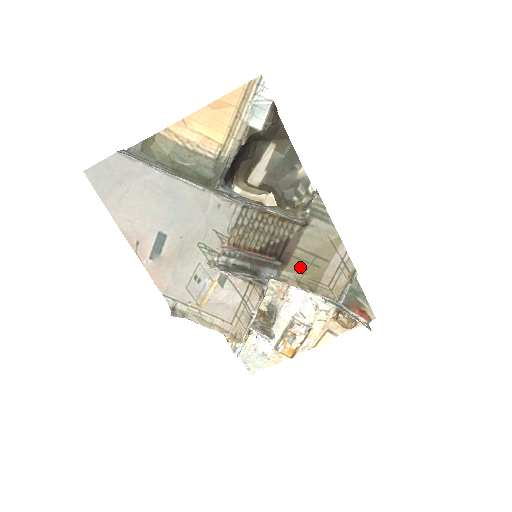
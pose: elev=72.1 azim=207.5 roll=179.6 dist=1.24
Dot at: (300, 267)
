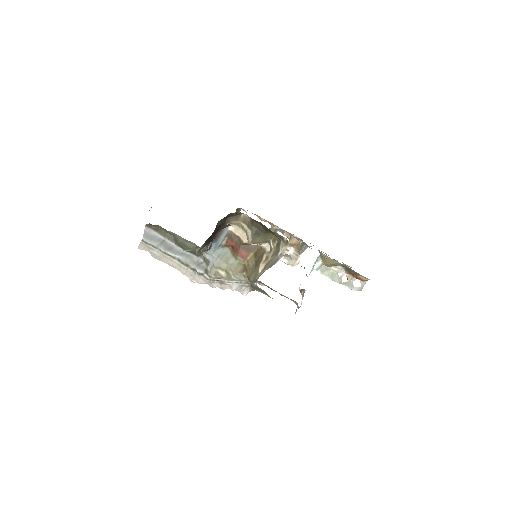
Dot at: occluded
